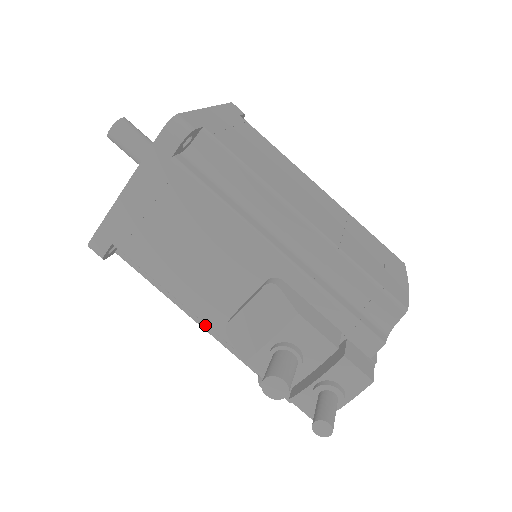
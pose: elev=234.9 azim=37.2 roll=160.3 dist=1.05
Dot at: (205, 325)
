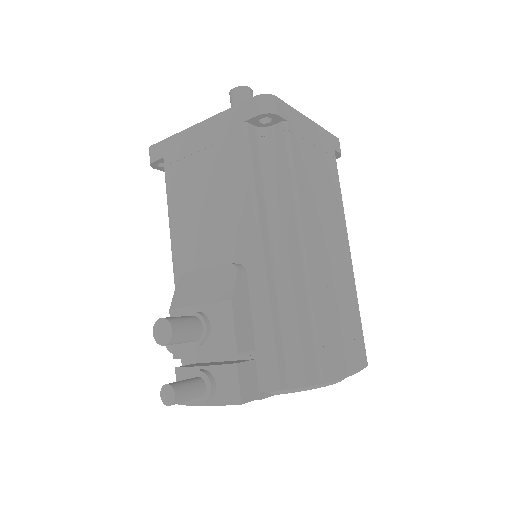
Dot at: occluded
